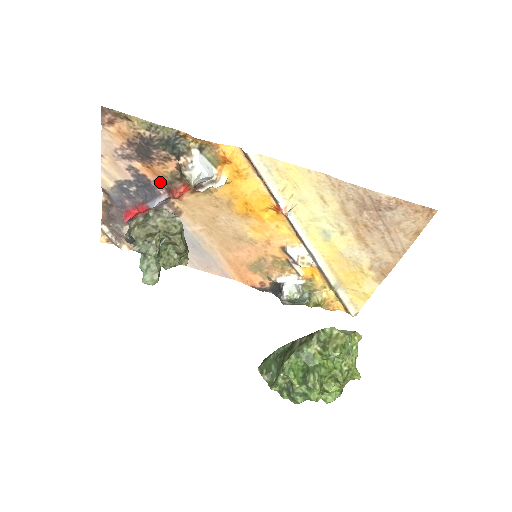
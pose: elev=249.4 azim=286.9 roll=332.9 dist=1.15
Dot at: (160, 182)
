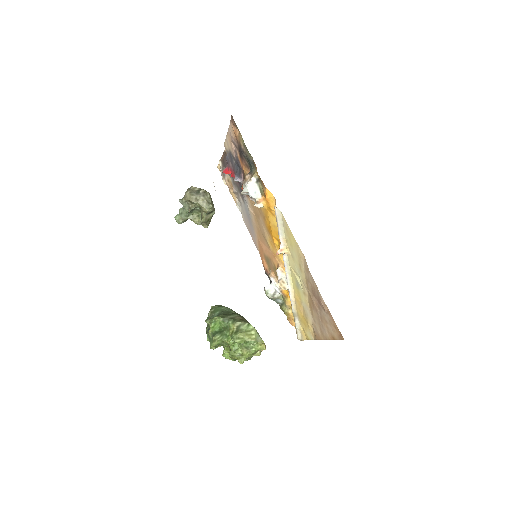
Dot at: occluded
